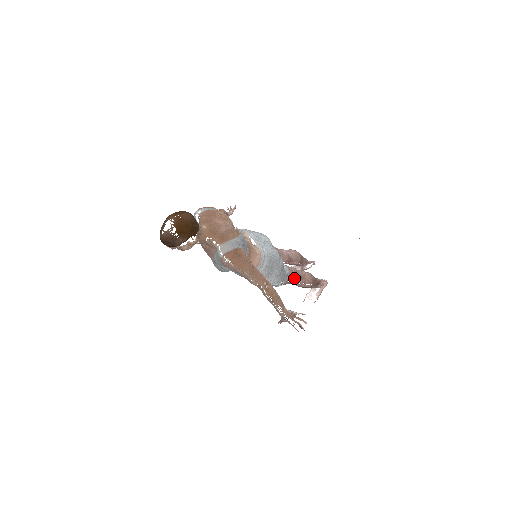
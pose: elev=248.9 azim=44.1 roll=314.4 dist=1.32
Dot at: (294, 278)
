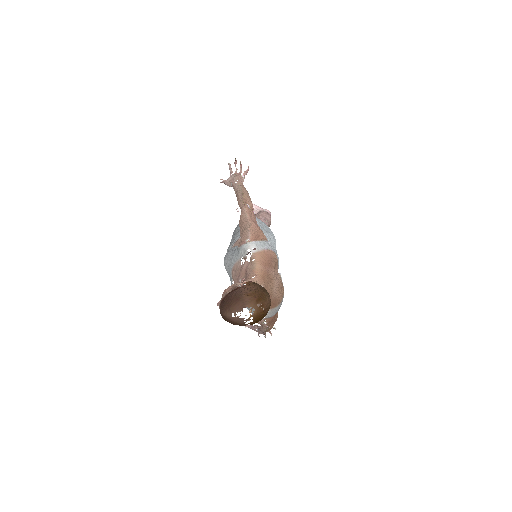
Dot at: occluded
